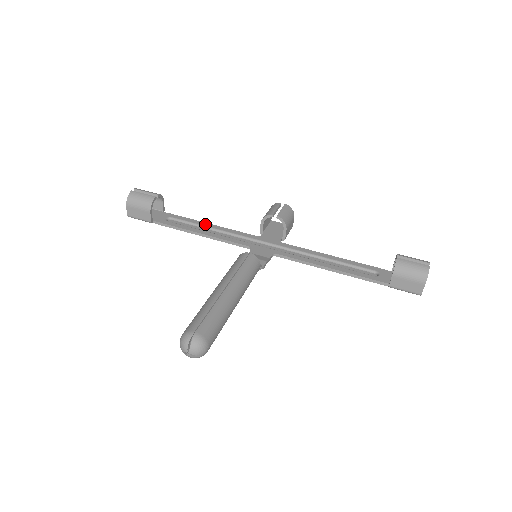
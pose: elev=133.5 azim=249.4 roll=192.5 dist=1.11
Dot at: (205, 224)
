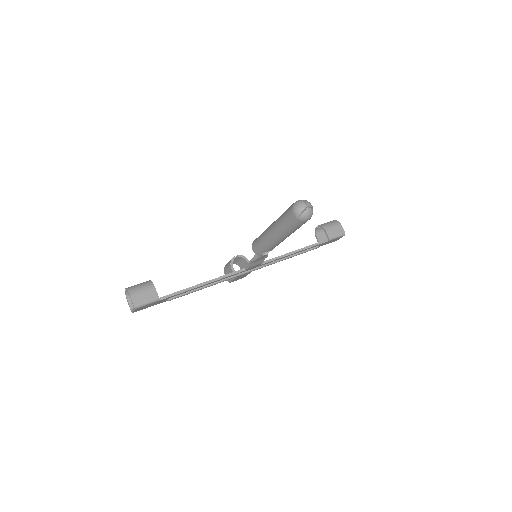
Dot at: occluded
